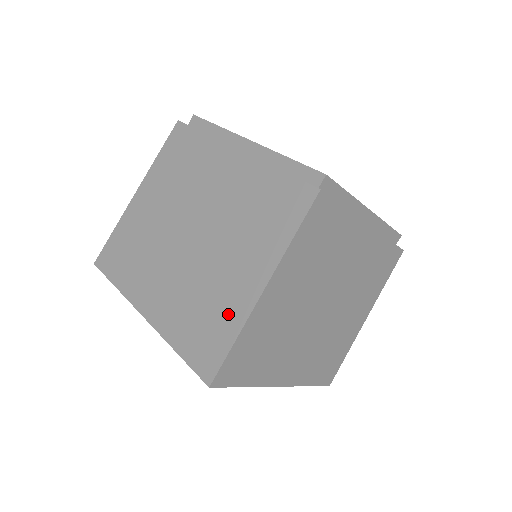
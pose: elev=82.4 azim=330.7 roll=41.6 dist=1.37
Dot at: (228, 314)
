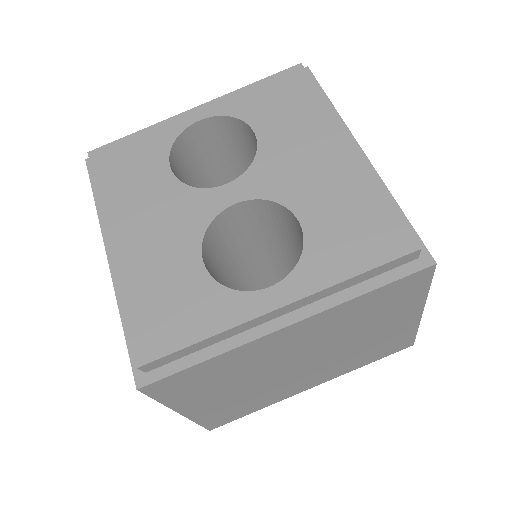
Dot at: occluded
